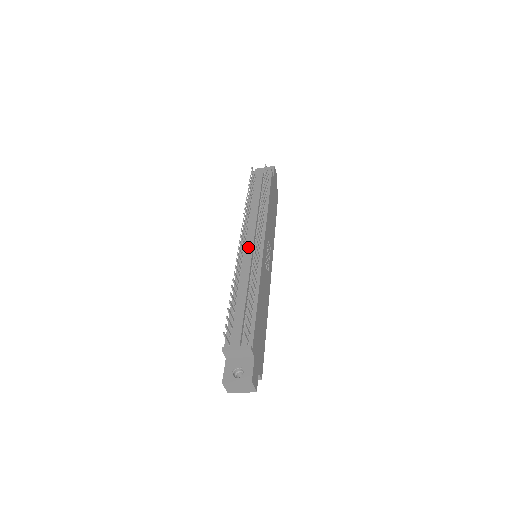
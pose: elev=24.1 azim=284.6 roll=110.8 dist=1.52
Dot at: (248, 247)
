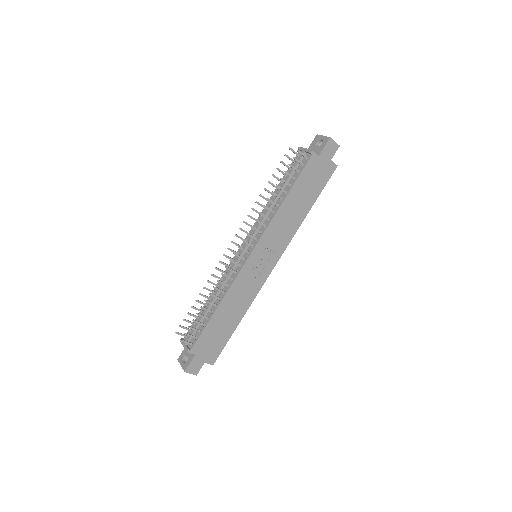
Dot at: occluded
